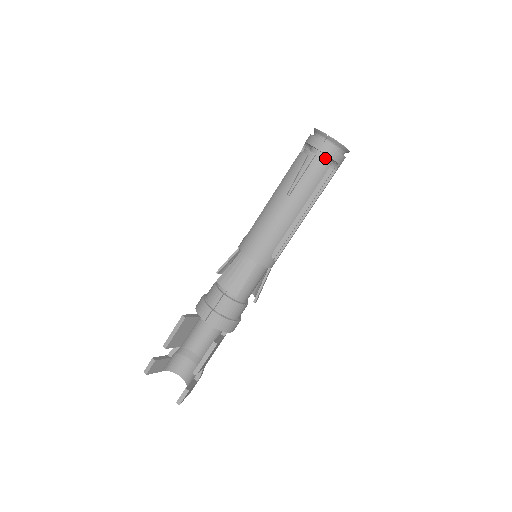
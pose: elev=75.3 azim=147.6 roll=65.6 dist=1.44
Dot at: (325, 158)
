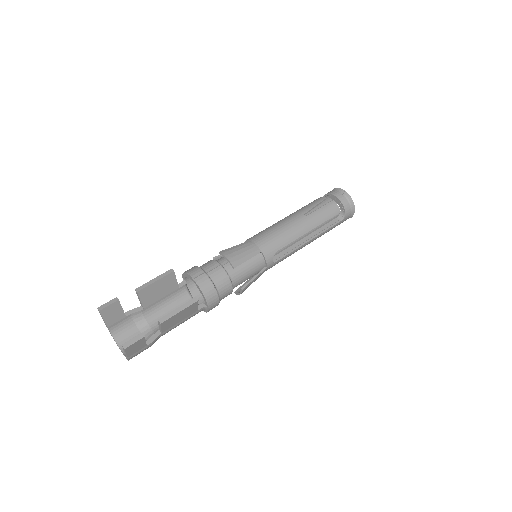
Dot at: occluded
